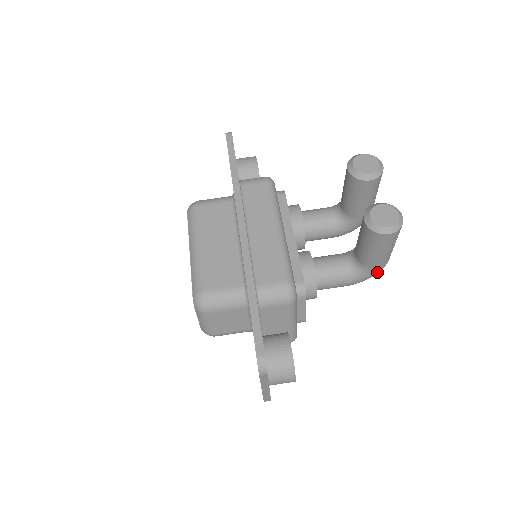
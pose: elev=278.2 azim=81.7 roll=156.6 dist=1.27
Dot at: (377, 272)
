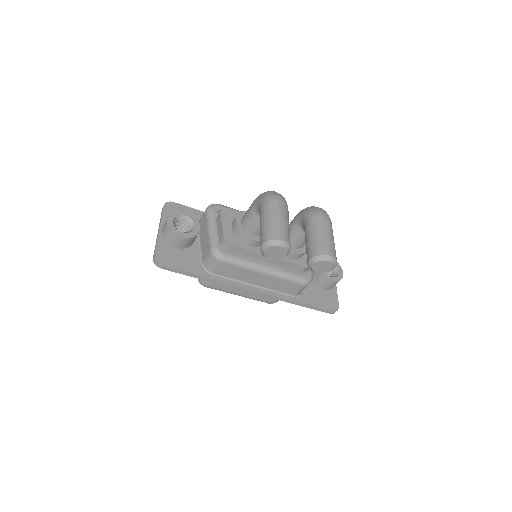
Dot at: occluded
